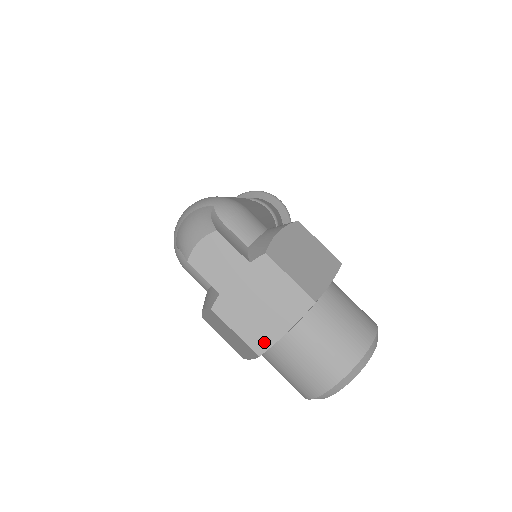
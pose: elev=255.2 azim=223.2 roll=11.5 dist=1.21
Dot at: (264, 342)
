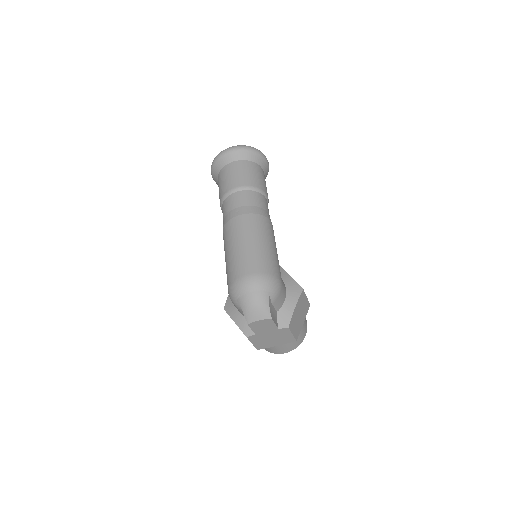
Dot at: (263, 347)
